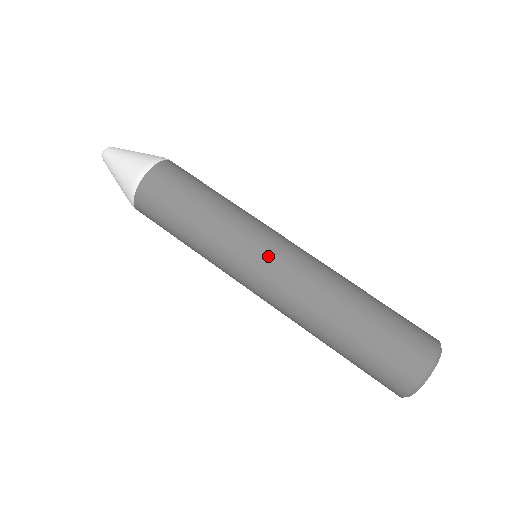
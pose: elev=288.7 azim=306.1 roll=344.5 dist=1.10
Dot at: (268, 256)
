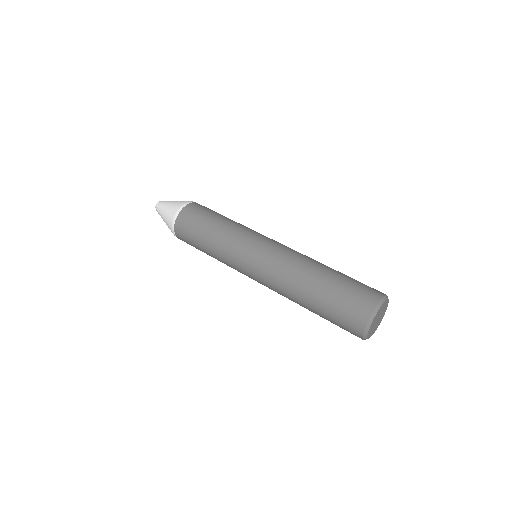
Dot at: (271, 240)
